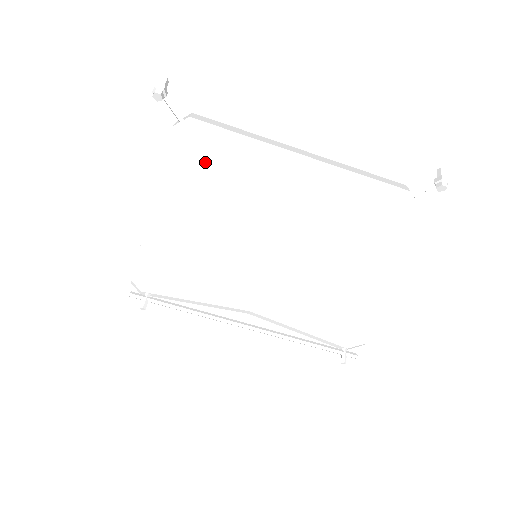
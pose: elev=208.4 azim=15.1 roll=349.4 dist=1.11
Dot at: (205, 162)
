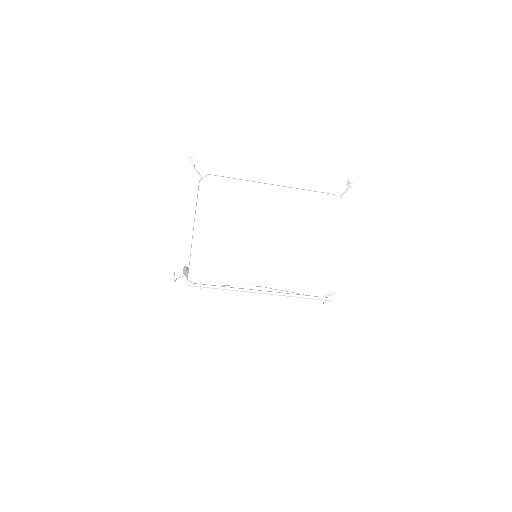
Dot at: (221, 198)
